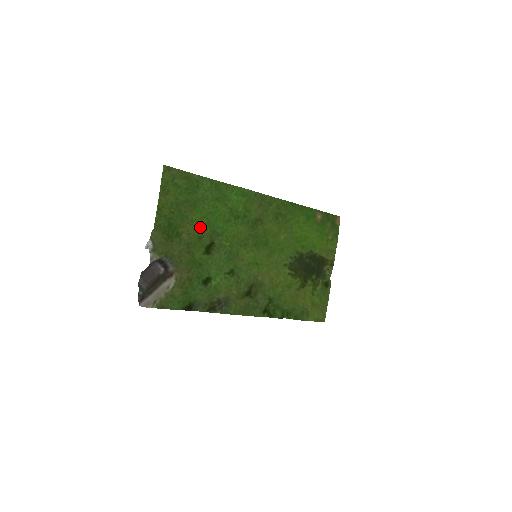
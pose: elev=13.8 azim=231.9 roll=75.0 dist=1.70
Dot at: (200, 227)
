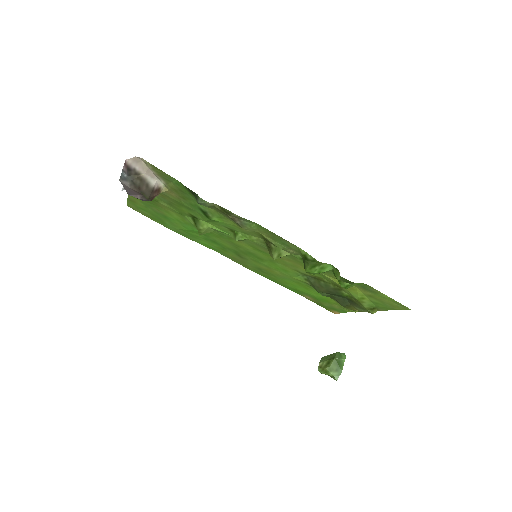
Dot at: (177, 217)
